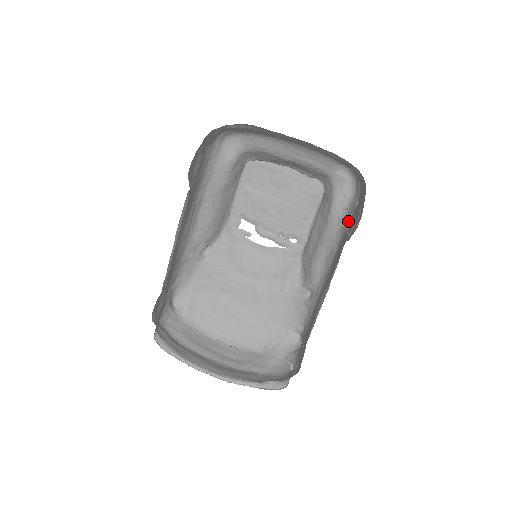
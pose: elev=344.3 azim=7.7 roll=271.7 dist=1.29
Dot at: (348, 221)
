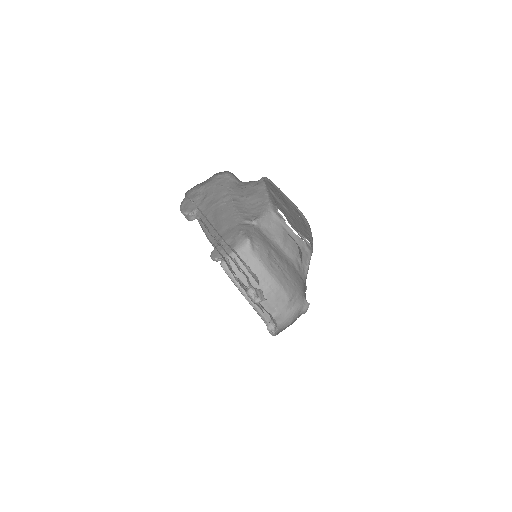
Dot at: occluded
